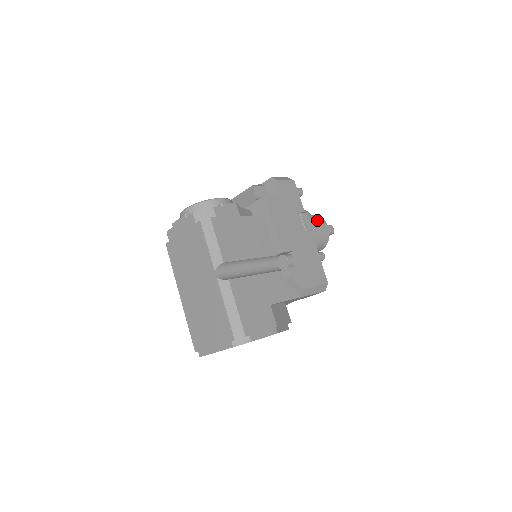
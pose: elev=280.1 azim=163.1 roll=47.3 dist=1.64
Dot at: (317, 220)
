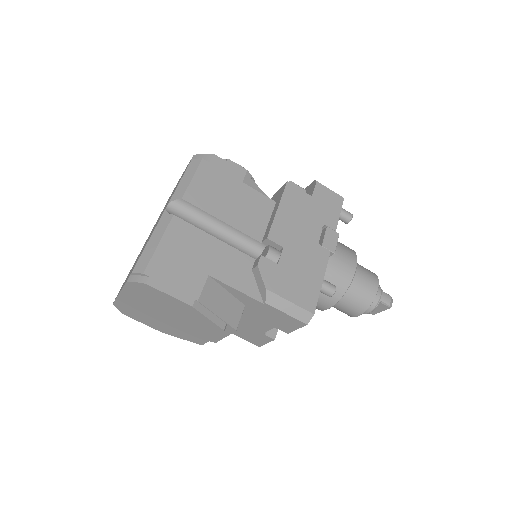
Dot at: (366, 271)
